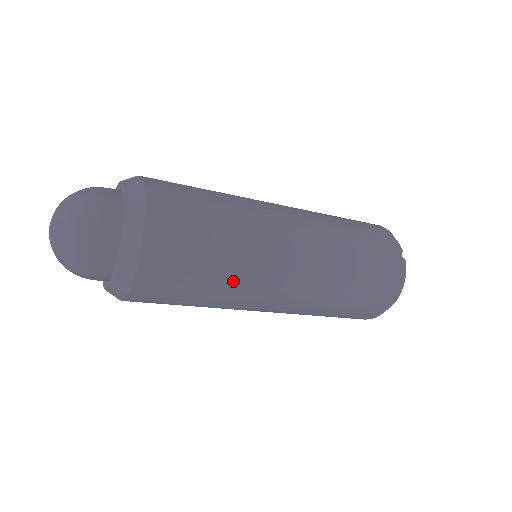
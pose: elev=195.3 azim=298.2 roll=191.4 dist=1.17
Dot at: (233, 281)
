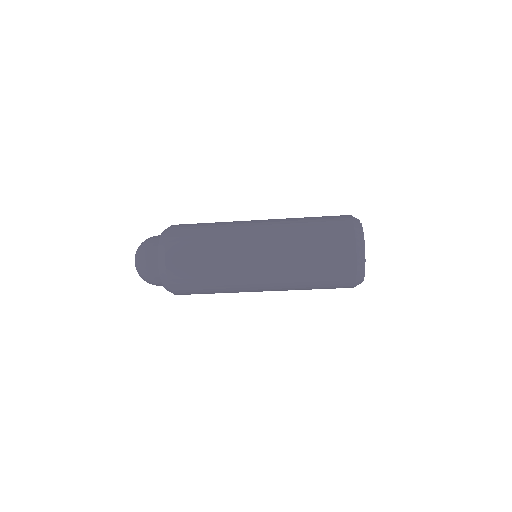
Dot at: (222, 252)
